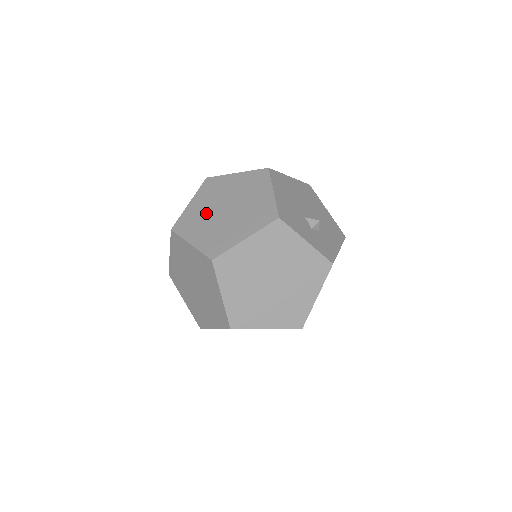
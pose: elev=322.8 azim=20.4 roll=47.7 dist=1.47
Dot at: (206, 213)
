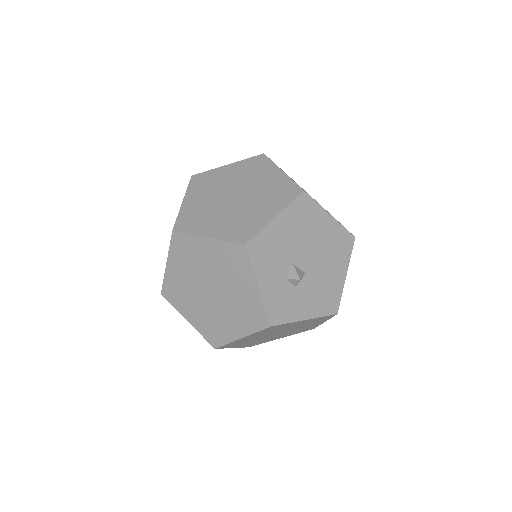
Dot at: (222, 186)
